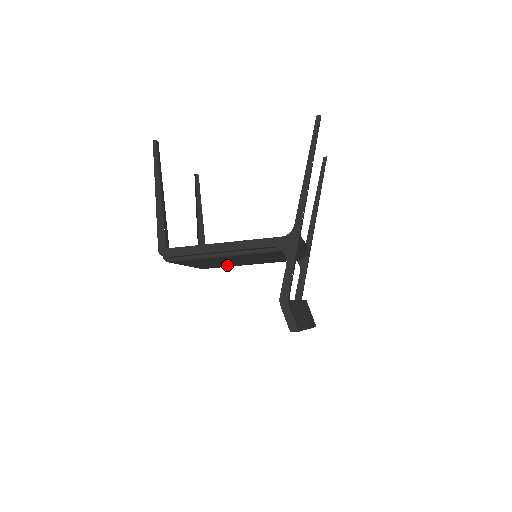
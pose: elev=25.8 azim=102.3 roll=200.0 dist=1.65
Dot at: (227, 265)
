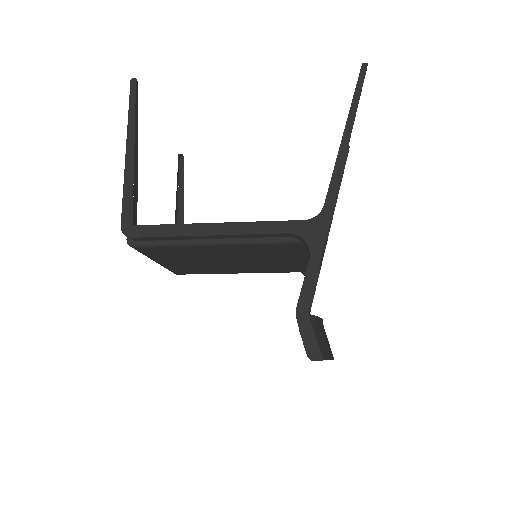
Dot at: (212, 270)
